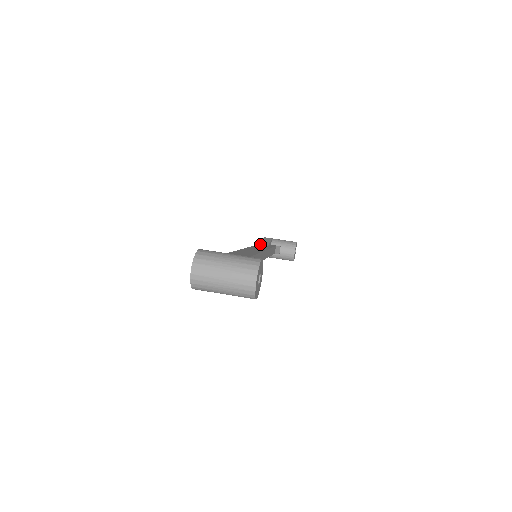
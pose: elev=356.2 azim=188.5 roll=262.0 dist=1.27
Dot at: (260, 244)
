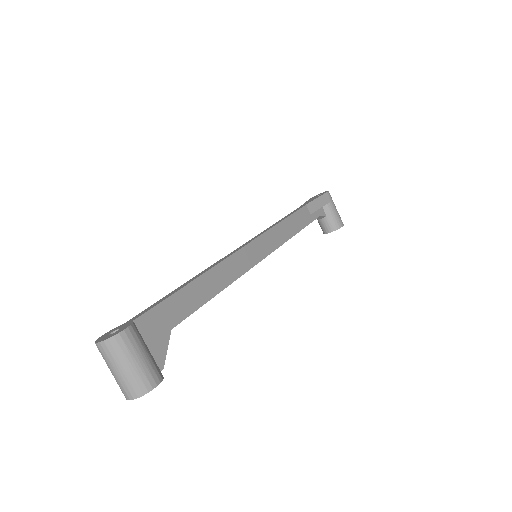
Dot at: (308, 205)
